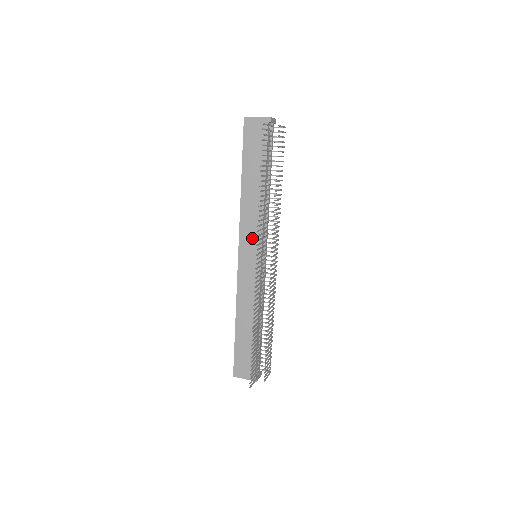
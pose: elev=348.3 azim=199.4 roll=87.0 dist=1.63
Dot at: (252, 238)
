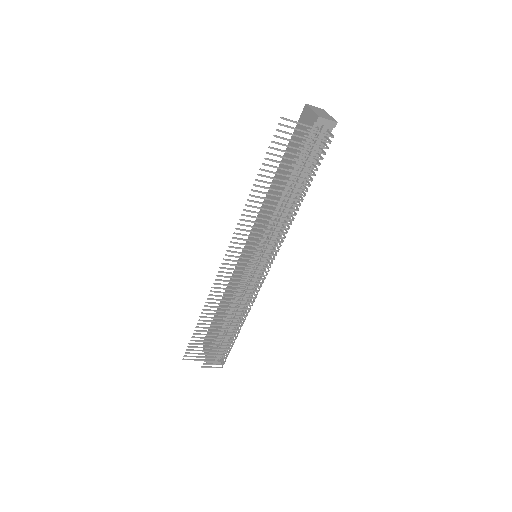
Dot at: occluded
